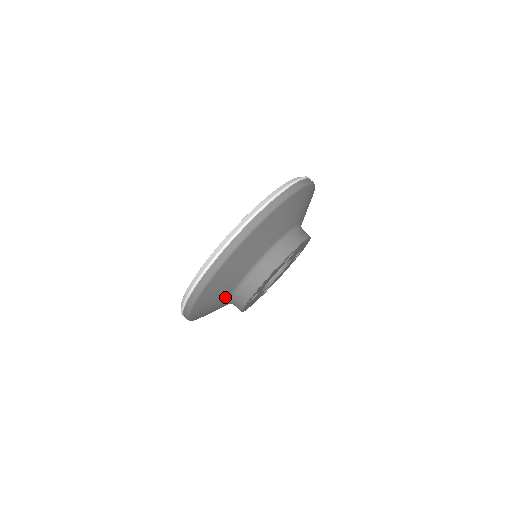
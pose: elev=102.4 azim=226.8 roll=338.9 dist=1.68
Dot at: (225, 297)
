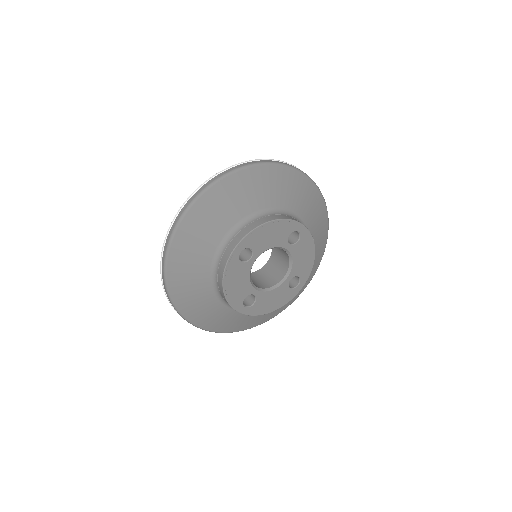
Dot at: (220, 233)
